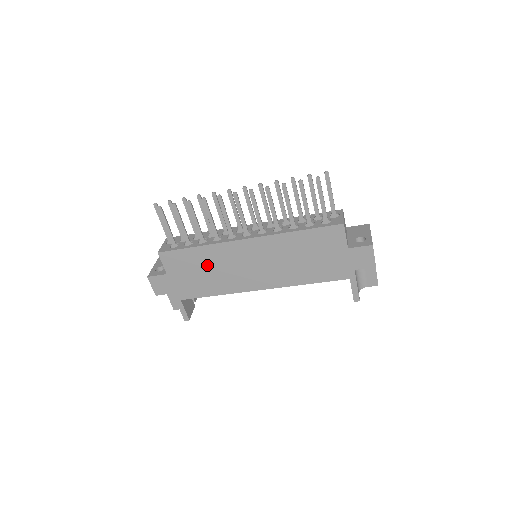
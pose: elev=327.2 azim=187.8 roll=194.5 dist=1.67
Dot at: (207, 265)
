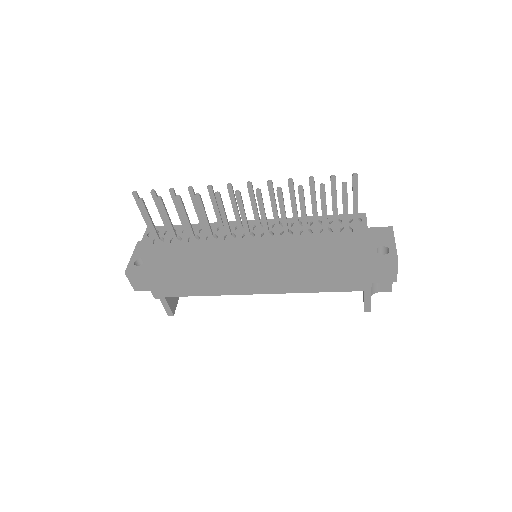
Dot at: (198, 266)
